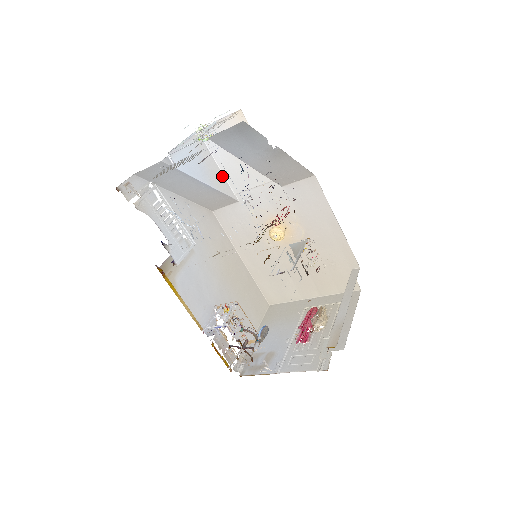
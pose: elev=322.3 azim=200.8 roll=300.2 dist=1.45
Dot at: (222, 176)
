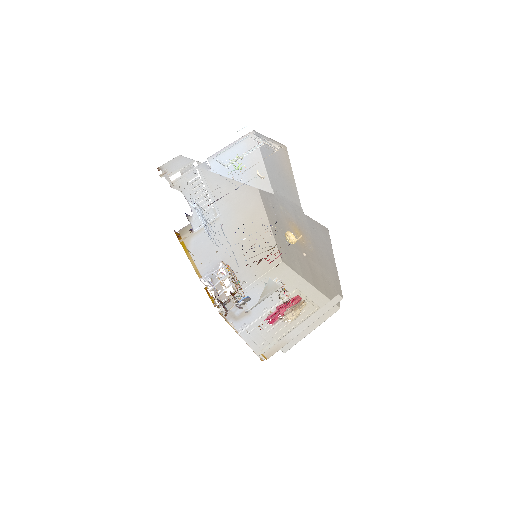
Dot at: (264, 172)
